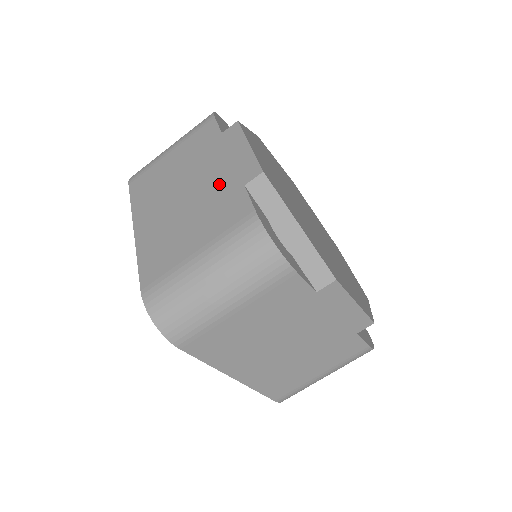
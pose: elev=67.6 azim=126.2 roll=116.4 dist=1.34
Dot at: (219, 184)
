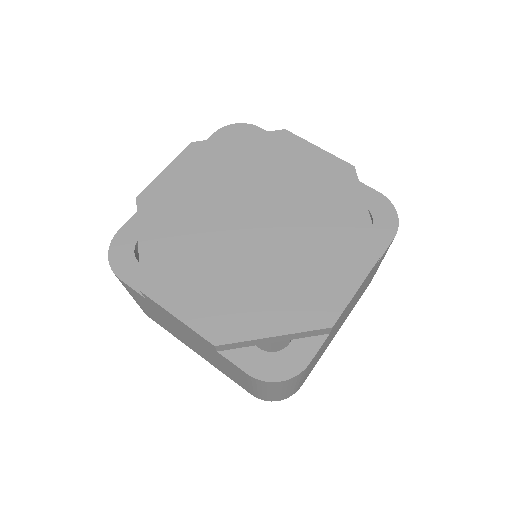
Dot at: (201, 344)
